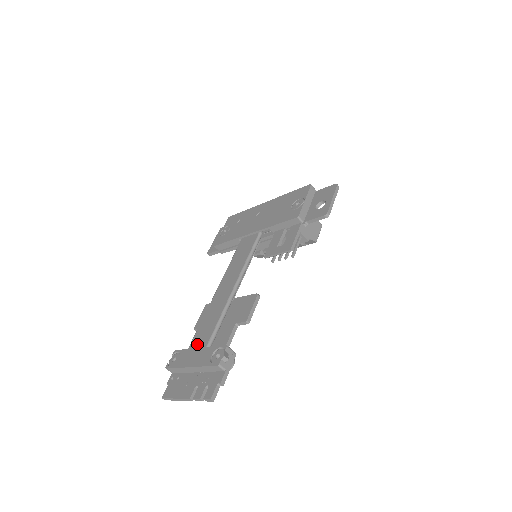
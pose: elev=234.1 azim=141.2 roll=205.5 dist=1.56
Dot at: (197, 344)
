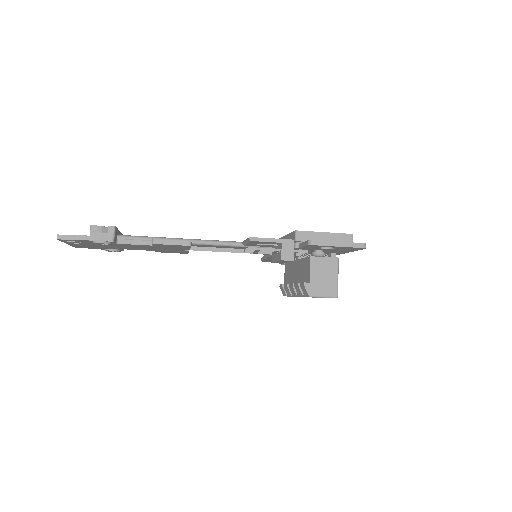
Dot at: occluded
